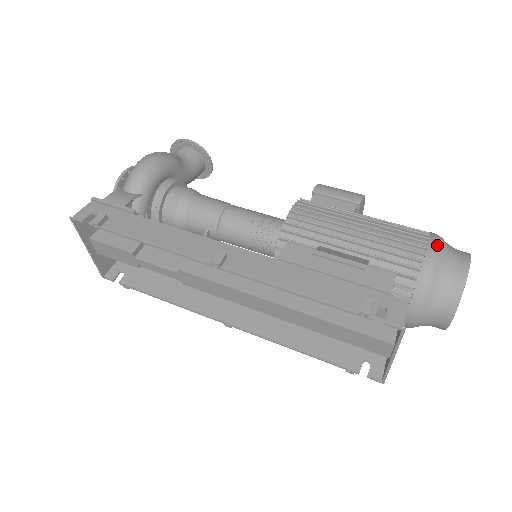
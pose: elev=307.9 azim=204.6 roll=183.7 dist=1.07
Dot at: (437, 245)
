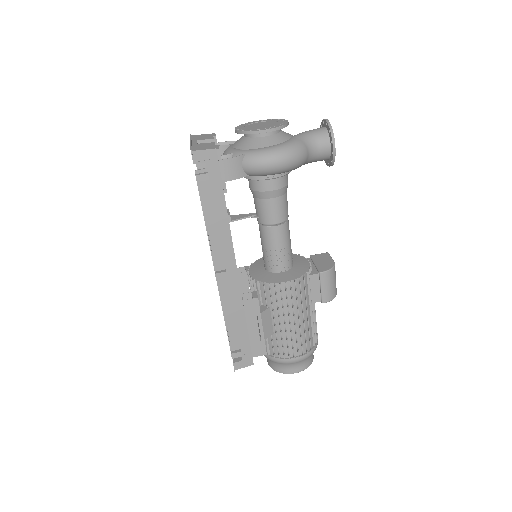
Dot at: (299, 360)
